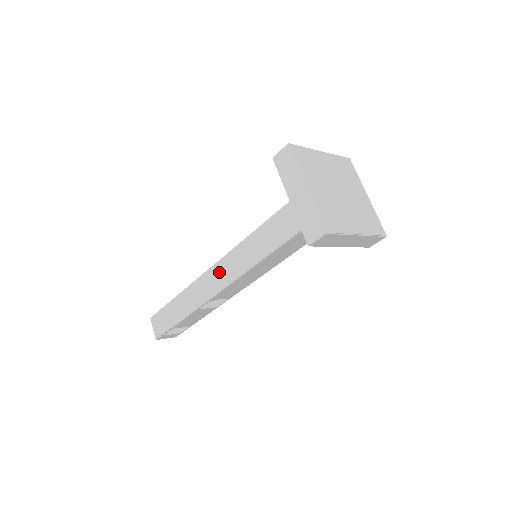
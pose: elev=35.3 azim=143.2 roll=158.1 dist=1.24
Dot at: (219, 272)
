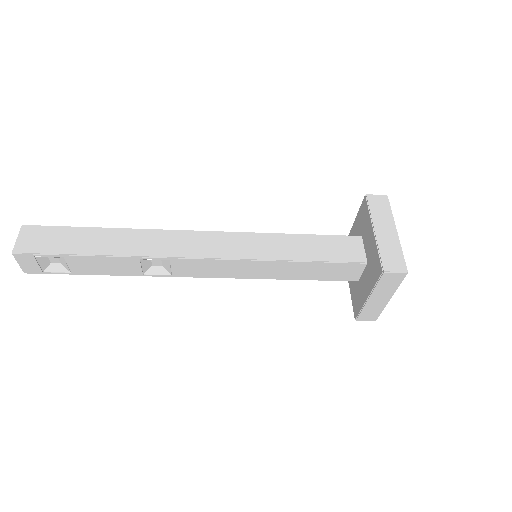
Dot at: (207, 241)
